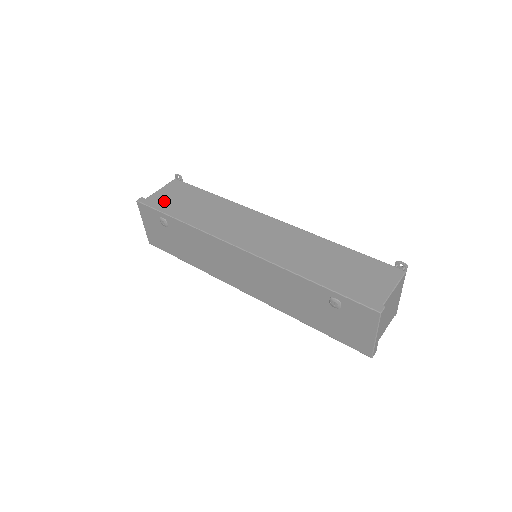
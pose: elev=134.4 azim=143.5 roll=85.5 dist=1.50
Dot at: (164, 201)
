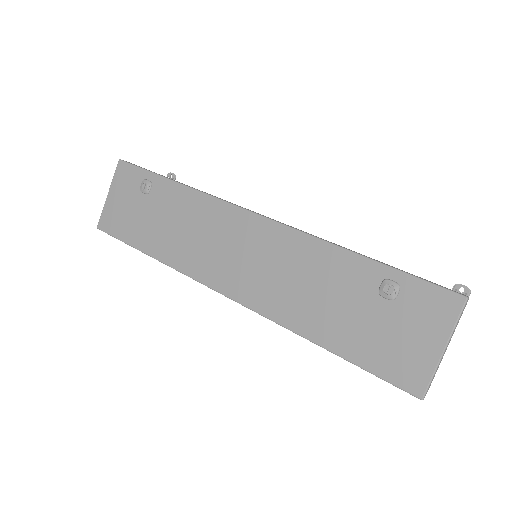
Dot at: occluded
